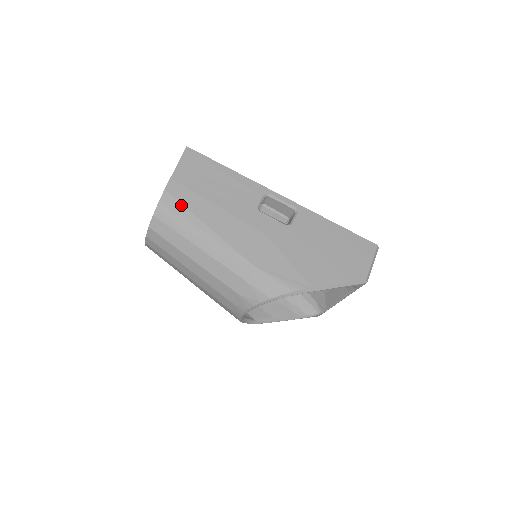
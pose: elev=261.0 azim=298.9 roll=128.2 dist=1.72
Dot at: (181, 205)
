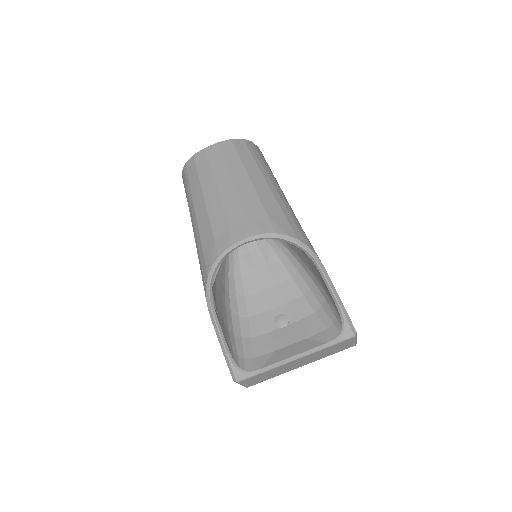
Dot at: occluded
